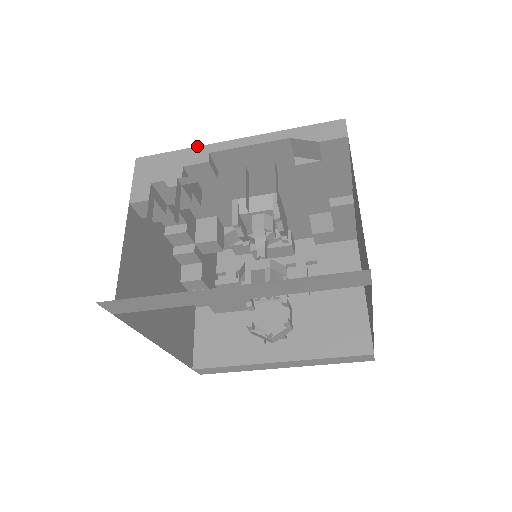
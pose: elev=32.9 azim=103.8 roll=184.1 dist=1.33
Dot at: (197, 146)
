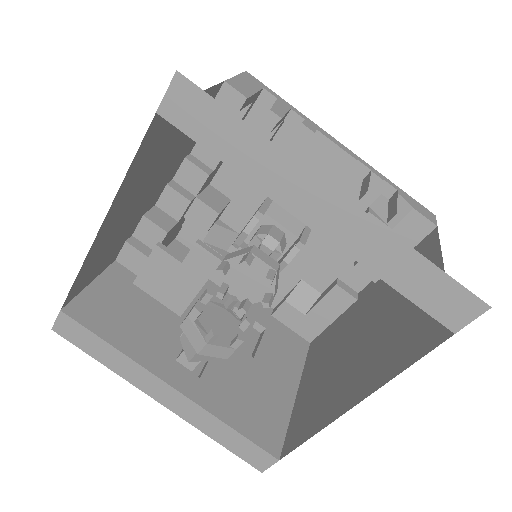
Dot at: occluded
